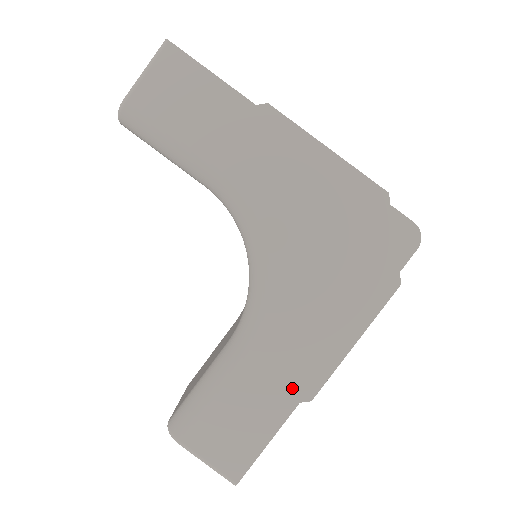
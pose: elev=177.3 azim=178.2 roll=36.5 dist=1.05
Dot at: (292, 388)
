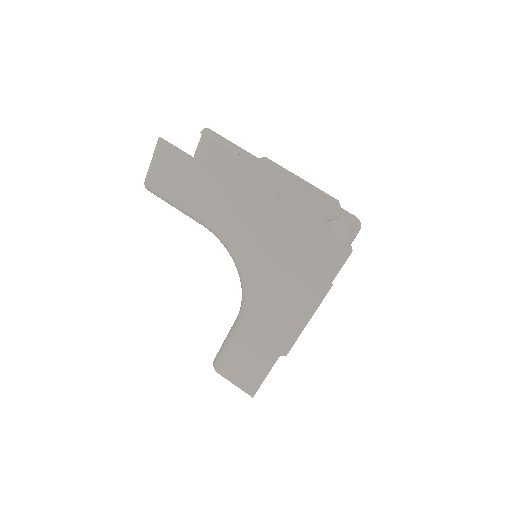
Dot at: (273, 348)
